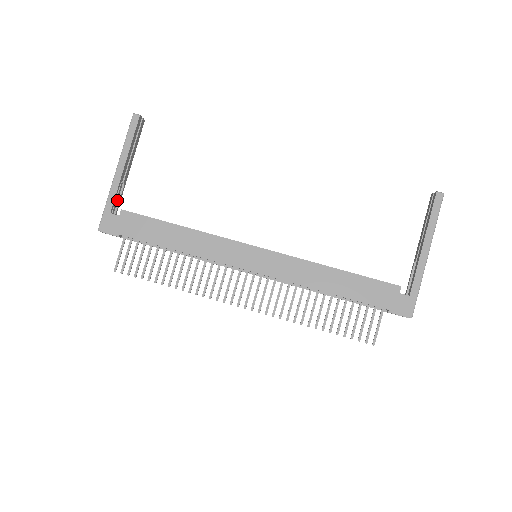
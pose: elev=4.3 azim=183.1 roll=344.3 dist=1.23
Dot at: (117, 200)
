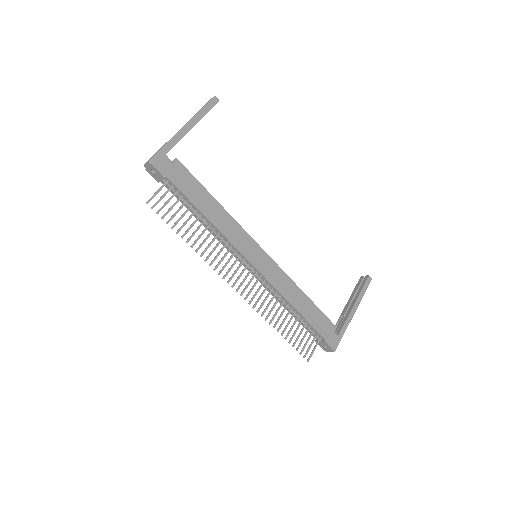
Dot at: occluded
